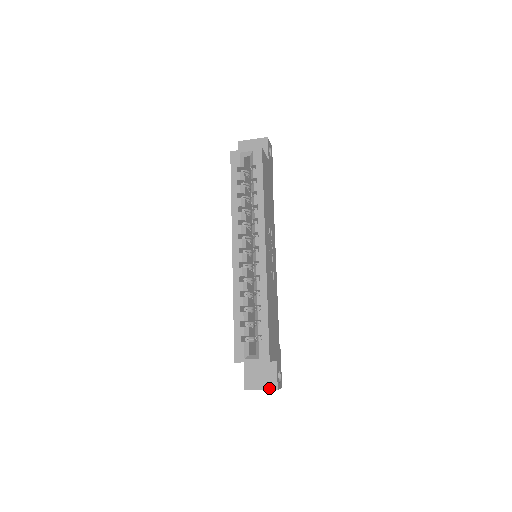
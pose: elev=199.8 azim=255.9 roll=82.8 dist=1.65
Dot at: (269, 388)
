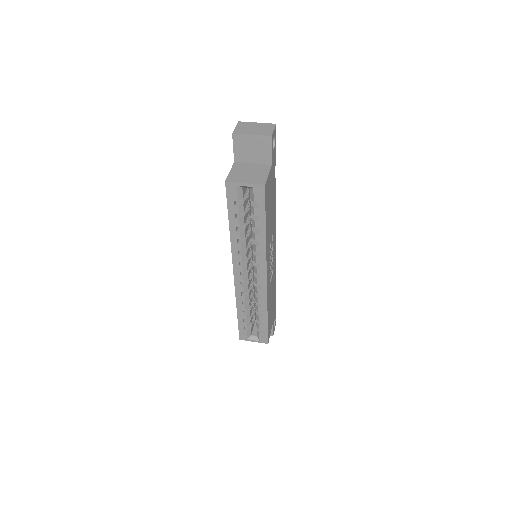
Dot at: occluded
